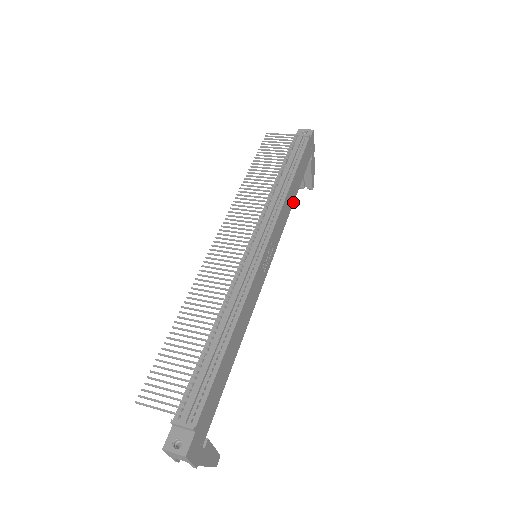
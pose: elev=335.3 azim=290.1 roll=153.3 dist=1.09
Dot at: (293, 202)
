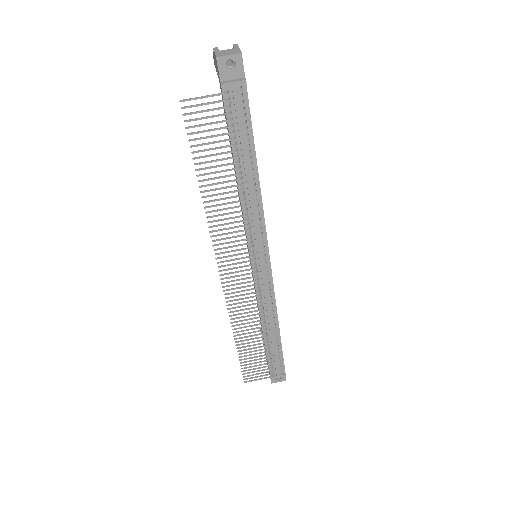
Dot at: occluded
